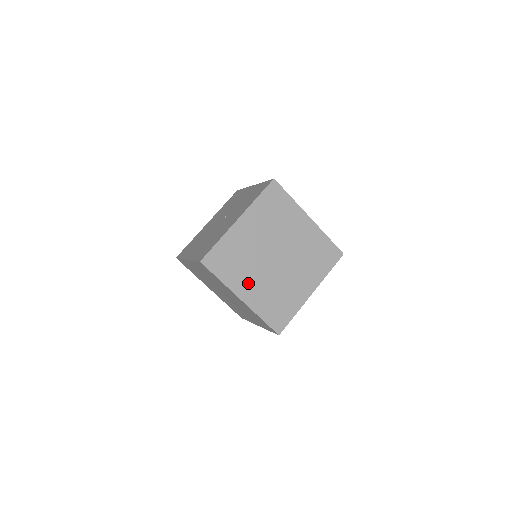
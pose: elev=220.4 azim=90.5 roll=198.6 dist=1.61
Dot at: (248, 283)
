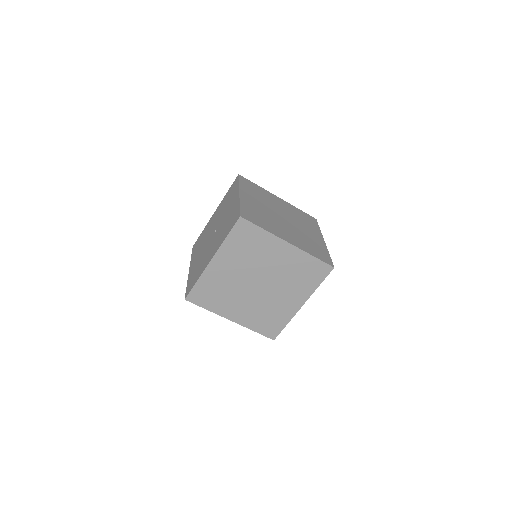
Dot at: (234, 308)
